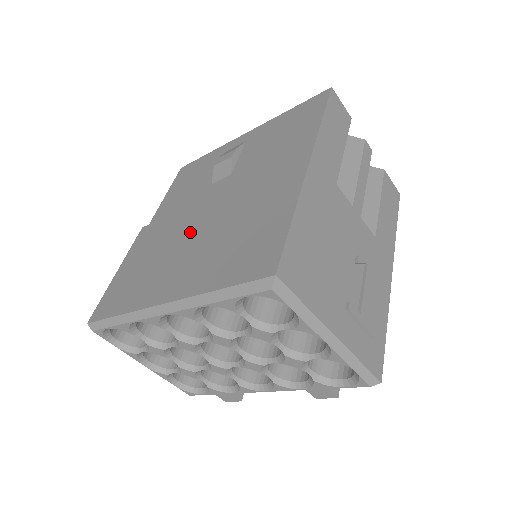
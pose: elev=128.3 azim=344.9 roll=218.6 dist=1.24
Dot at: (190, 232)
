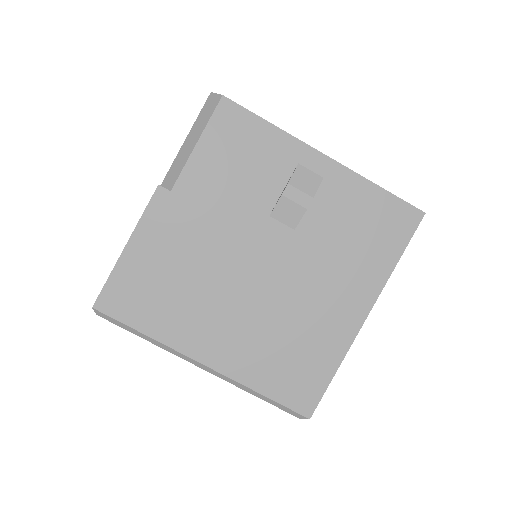
Dot at: (237, 284)
